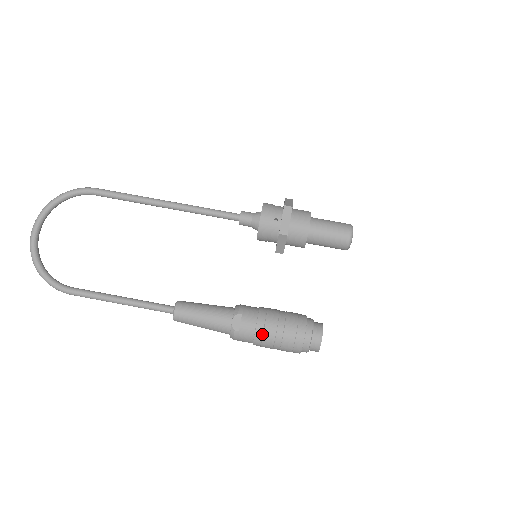
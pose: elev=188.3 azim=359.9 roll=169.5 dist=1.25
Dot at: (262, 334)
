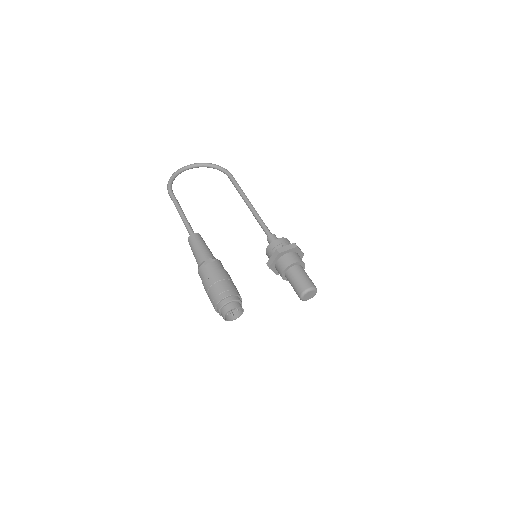
Dot at: (212, 276)
